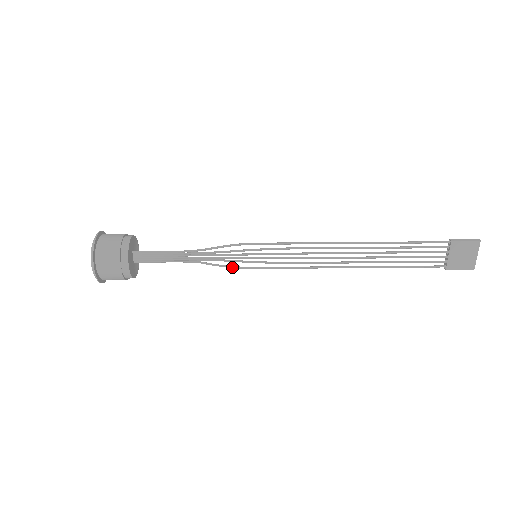
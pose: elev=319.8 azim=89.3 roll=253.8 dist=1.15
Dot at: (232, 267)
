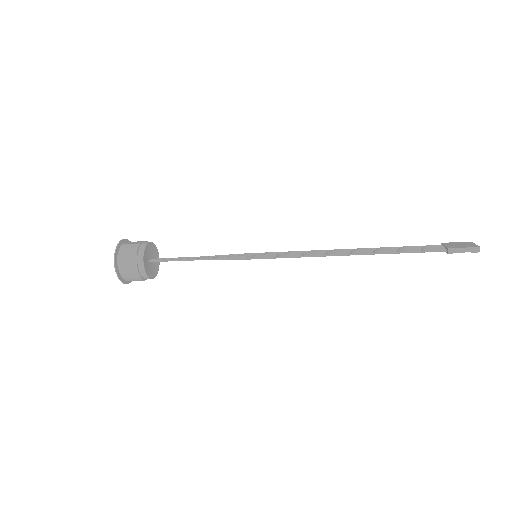
Dot at: (232, 258)
